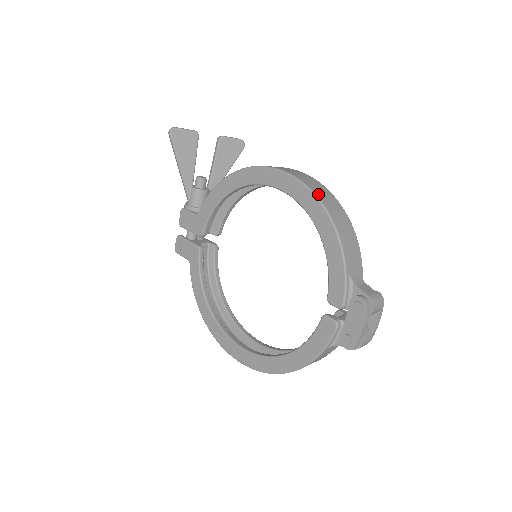
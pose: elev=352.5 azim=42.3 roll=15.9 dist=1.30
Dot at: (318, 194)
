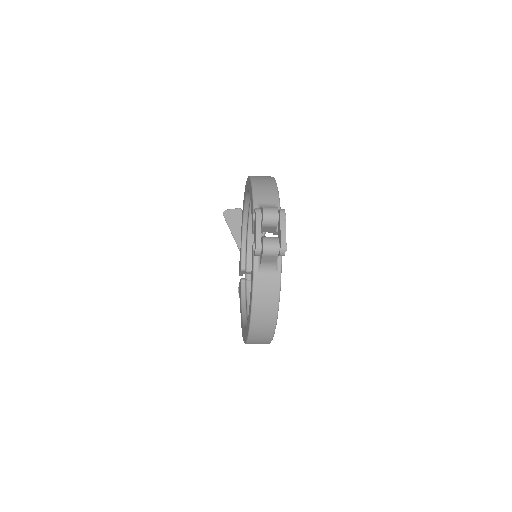
Dot at: occluded
